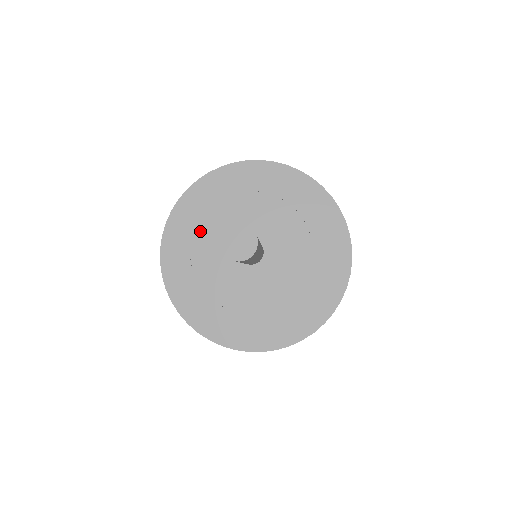
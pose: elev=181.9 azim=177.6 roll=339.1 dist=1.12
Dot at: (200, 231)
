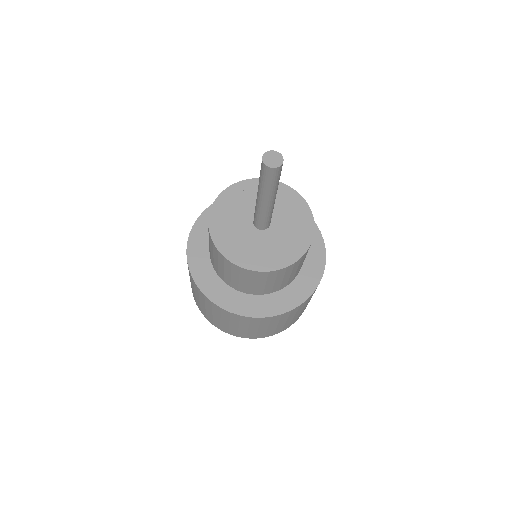
Dot at: (241, 195)
